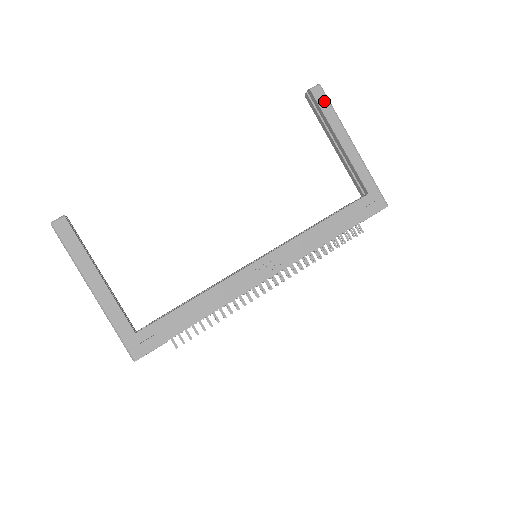
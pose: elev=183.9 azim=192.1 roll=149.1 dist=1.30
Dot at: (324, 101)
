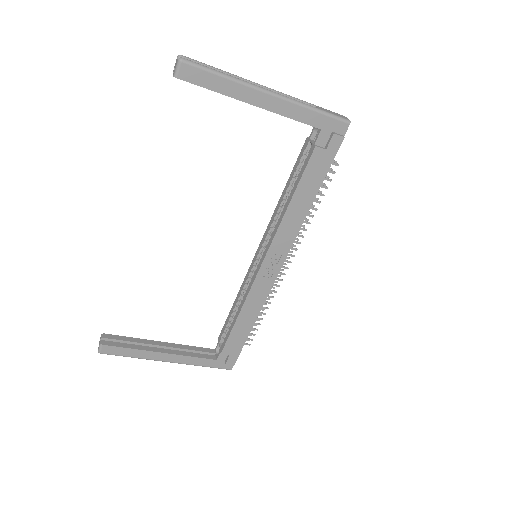
Dot at: (201, 75)
